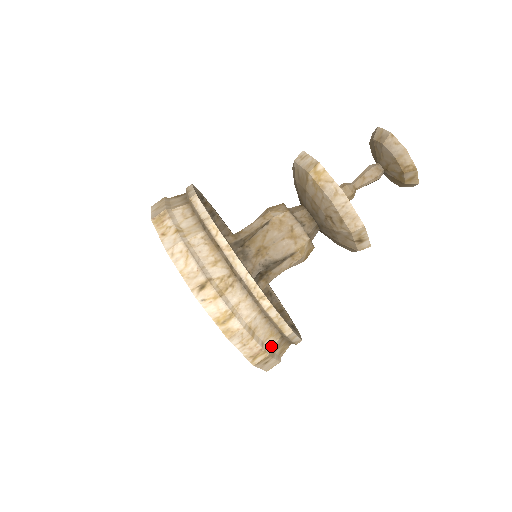
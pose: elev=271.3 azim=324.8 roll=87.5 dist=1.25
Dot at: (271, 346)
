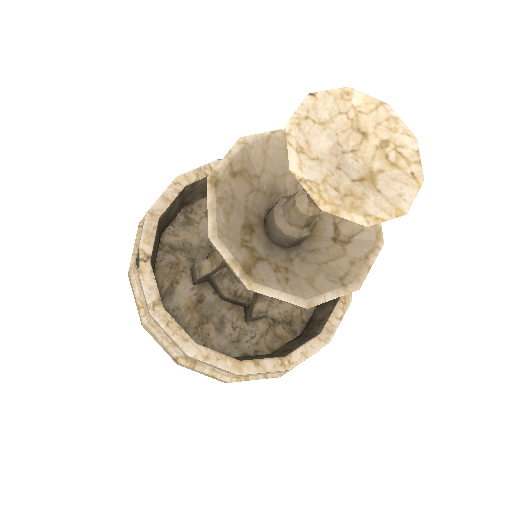
Dot at: (279, 372)
